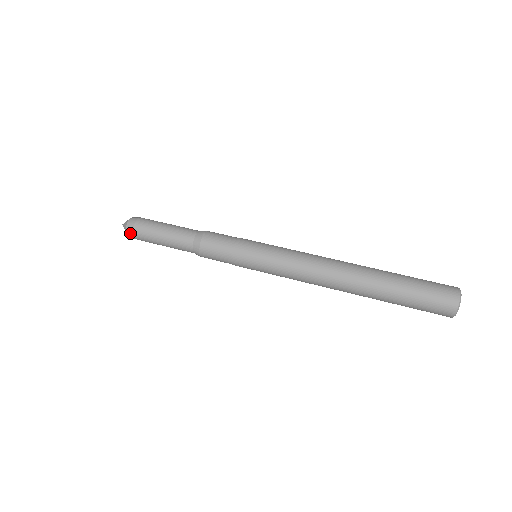
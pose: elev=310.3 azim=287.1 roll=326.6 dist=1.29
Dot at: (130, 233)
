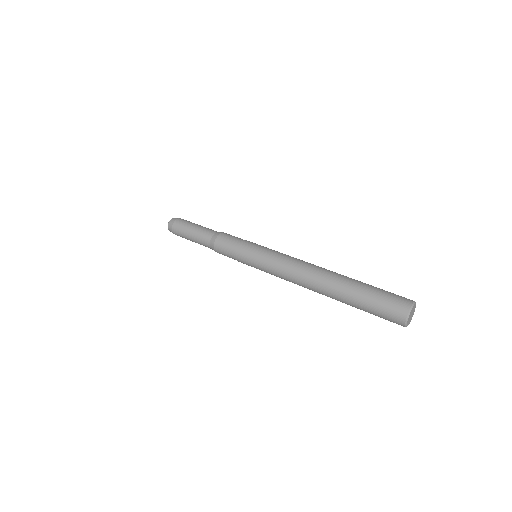
Dot at: (170, 229)
